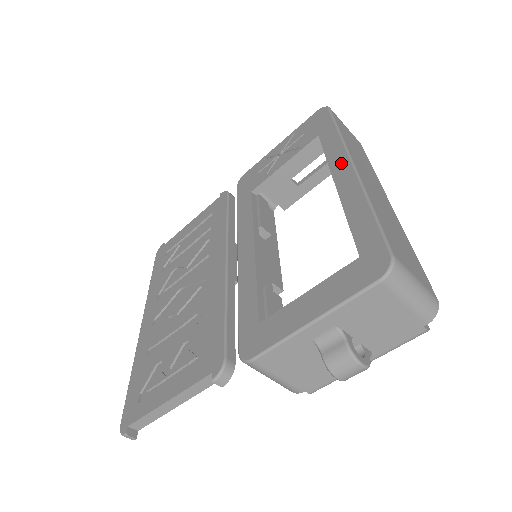
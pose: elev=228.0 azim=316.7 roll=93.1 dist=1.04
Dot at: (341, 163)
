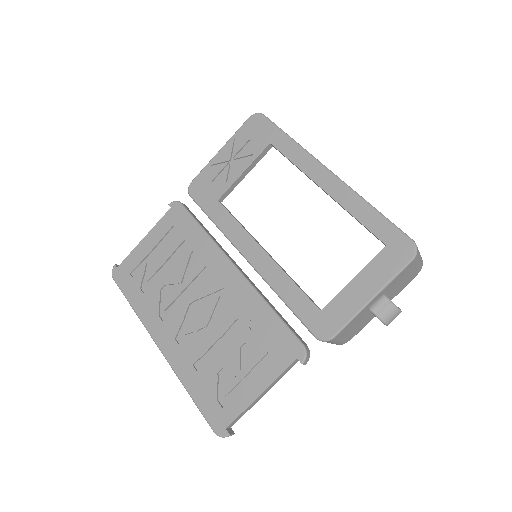
Dot at: (317, 171)
